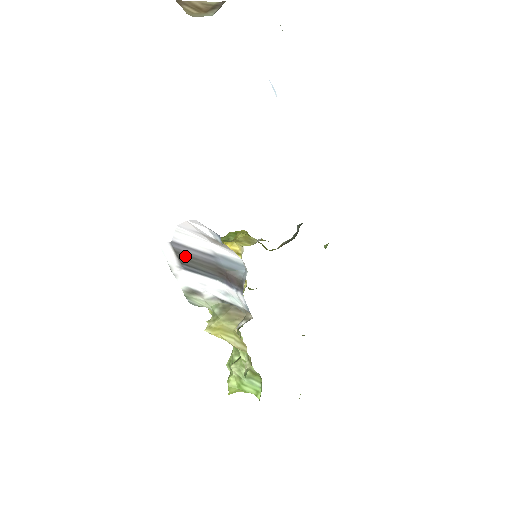
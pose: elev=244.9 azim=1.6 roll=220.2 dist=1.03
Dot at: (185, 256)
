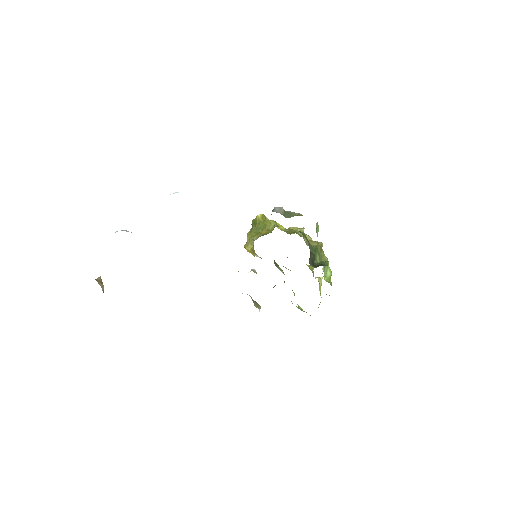
Dot at: occluded
